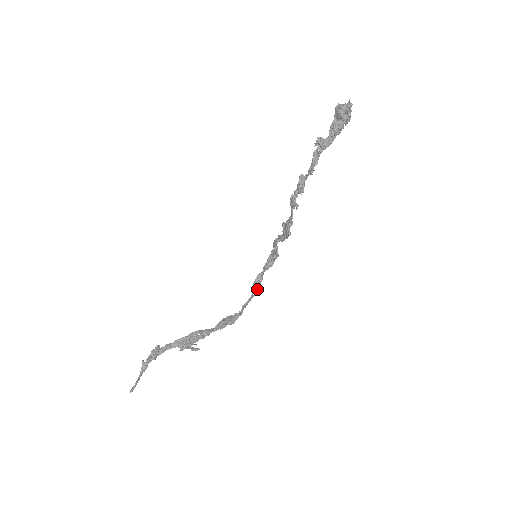
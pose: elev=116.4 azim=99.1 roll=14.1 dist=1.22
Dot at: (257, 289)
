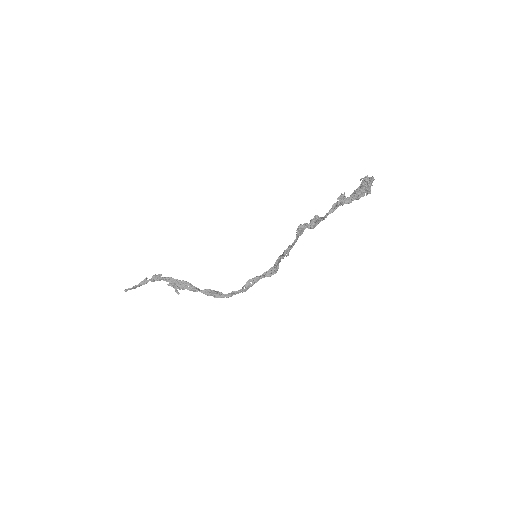
Dot at: (250, 286)
